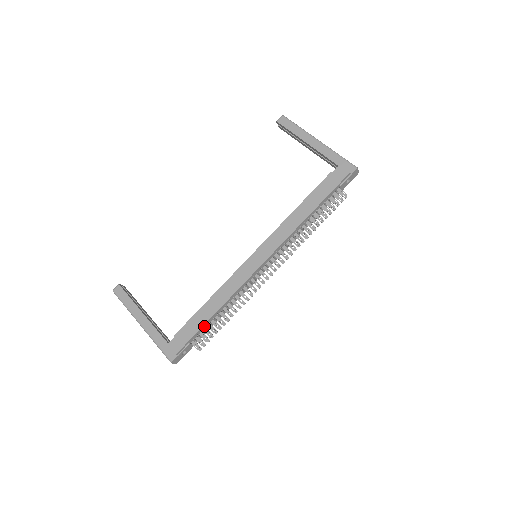
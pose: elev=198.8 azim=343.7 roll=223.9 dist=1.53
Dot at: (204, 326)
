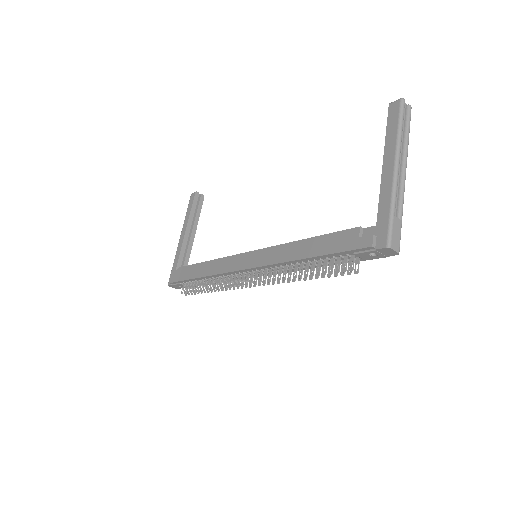
Dot at: (192, 280)
